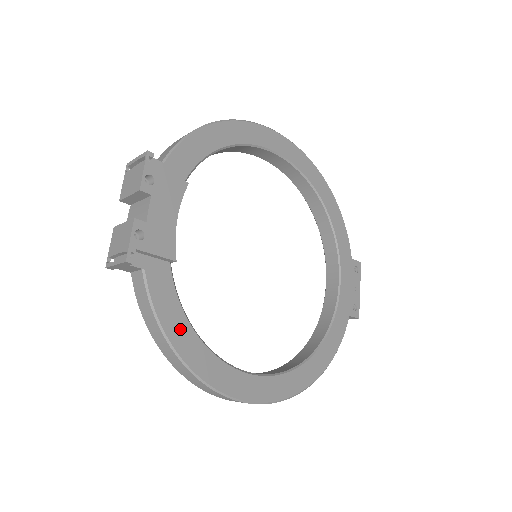
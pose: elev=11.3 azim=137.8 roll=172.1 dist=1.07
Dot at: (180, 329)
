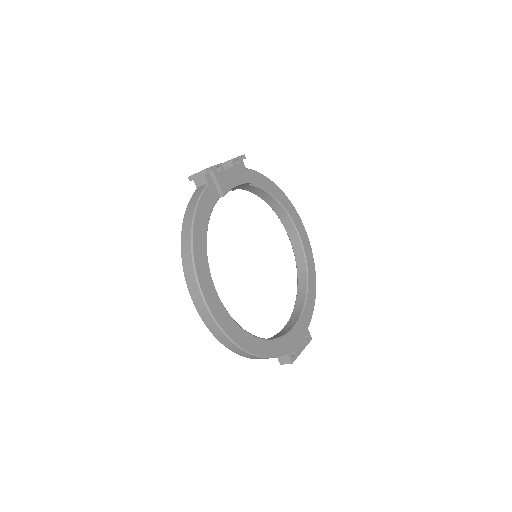
Dot at: (202, 222)
